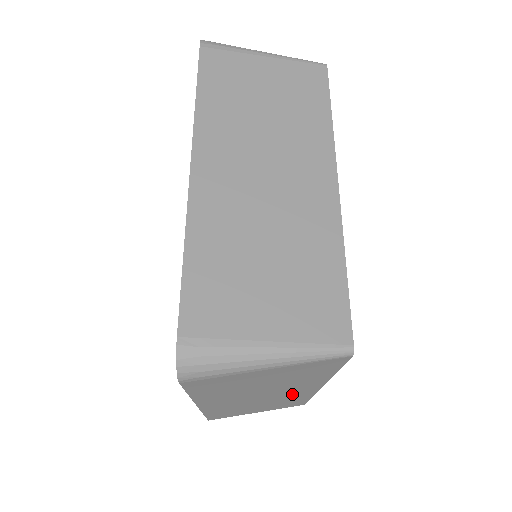
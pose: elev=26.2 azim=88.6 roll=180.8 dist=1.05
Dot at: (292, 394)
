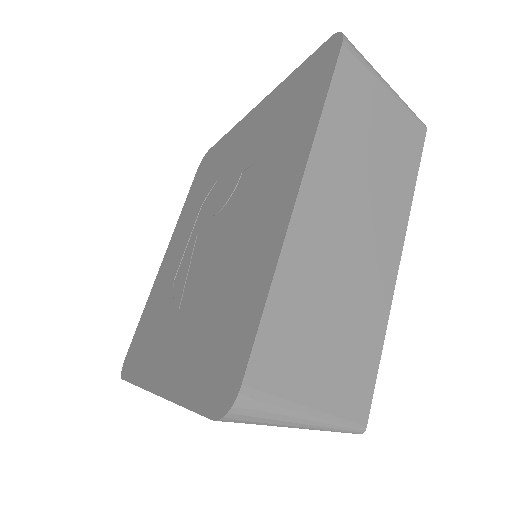
Dot at: (375, 268)
